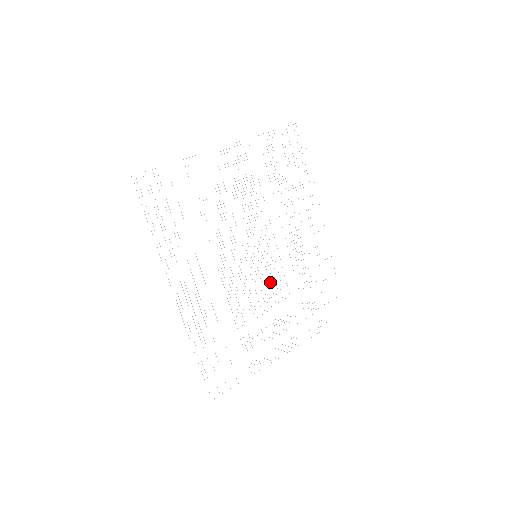
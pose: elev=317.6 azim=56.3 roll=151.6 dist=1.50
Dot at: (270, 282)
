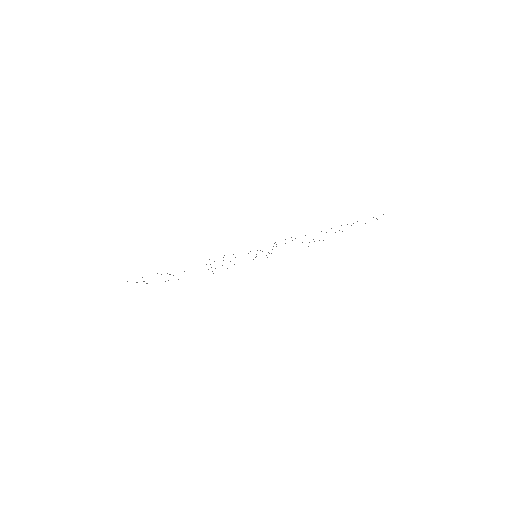
Dot at: occluded
